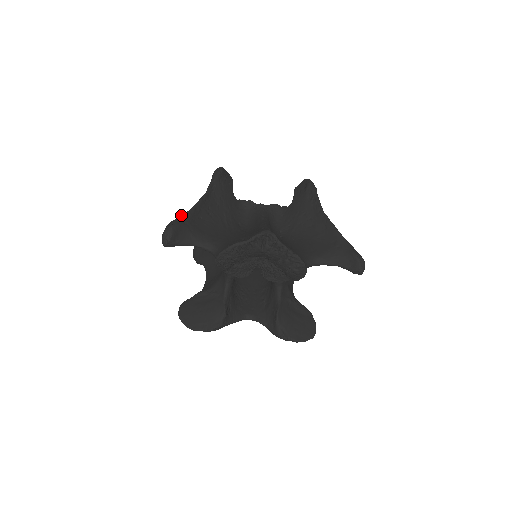
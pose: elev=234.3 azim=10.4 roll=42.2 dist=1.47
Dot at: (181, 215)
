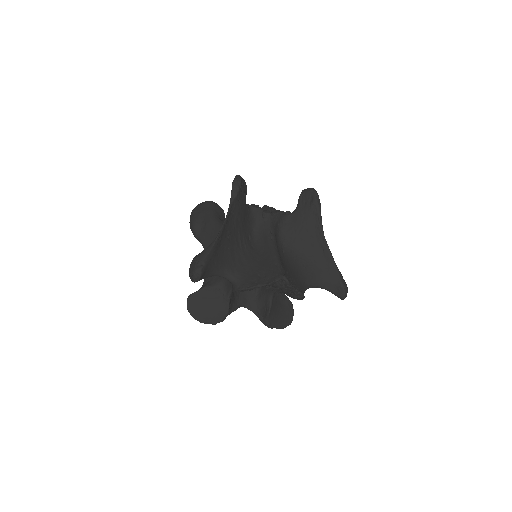
Dot at: (207, 250)
